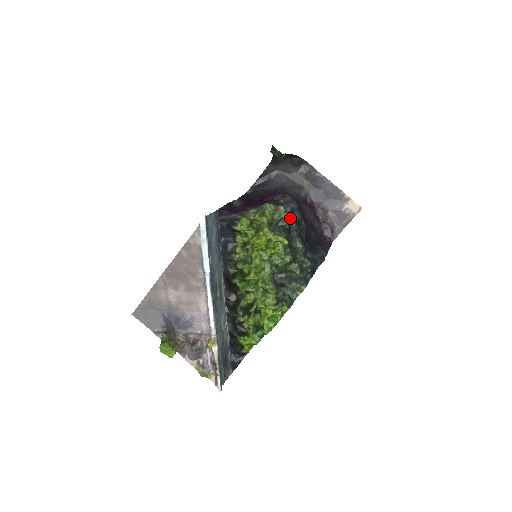
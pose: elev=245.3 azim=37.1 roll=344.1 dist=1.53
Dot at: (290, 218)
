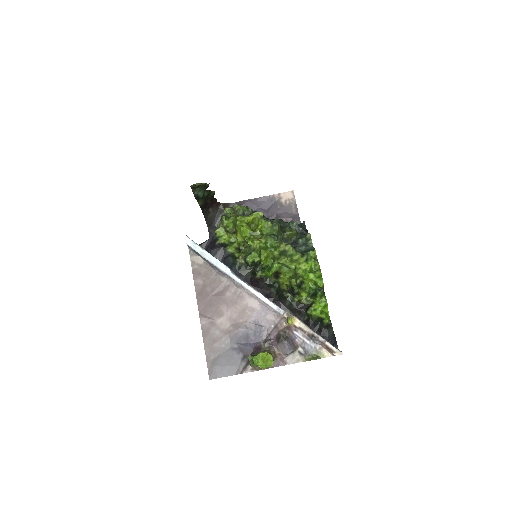
Dot at: (248, 208)
